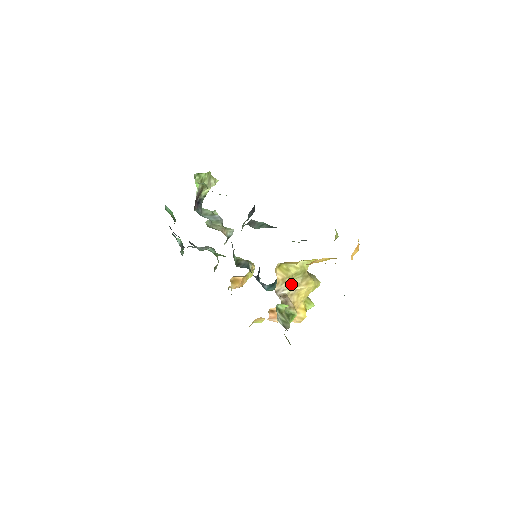
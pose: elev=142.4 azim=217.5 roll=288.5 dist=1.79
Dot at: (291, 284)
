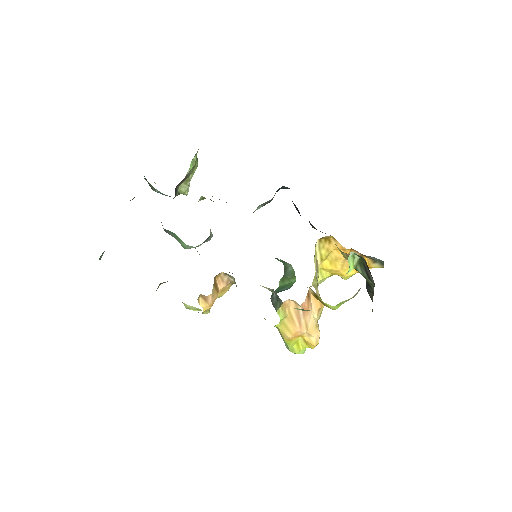
Dot at: occluded
